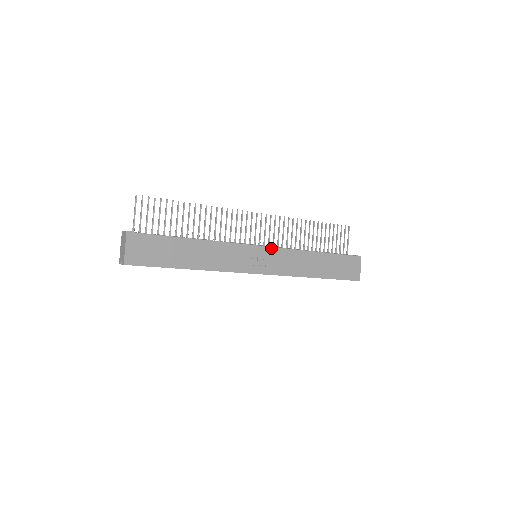
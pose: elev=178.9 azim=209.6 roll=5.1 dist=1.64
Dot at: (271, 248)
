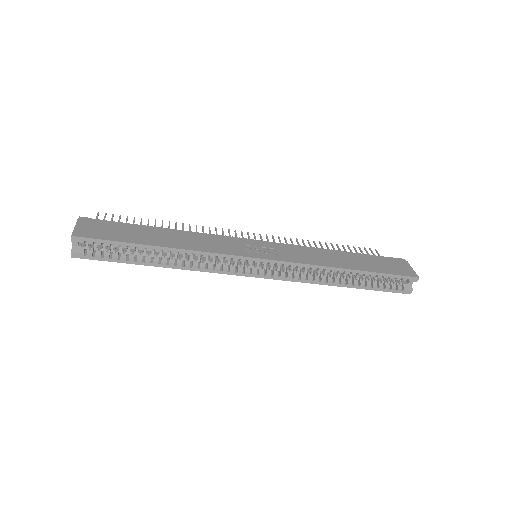
Dot at: (271, 243)
